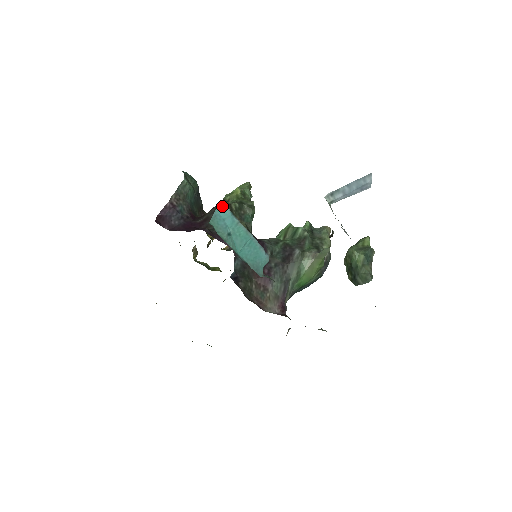
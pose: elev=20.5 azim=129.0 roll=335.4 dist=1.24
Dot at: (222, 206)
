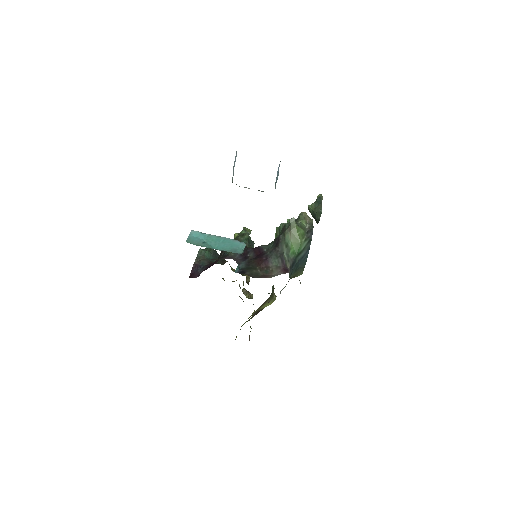
Dot at: (193, 232)
